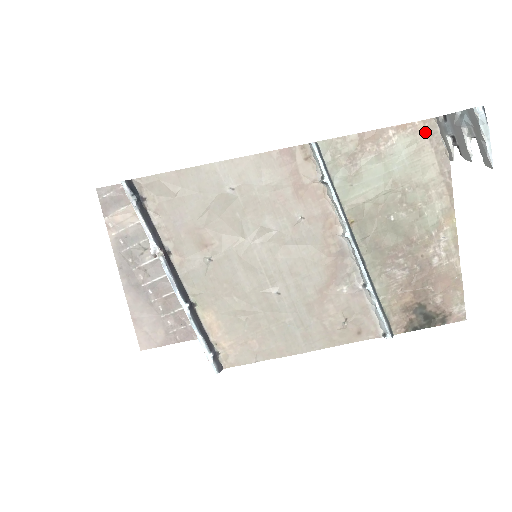
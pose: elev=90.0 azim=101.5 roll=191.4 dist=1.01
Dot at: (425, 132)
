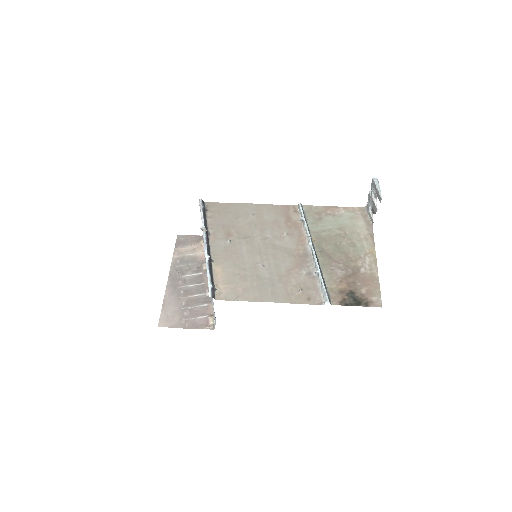
Dot at: (359, 212)
